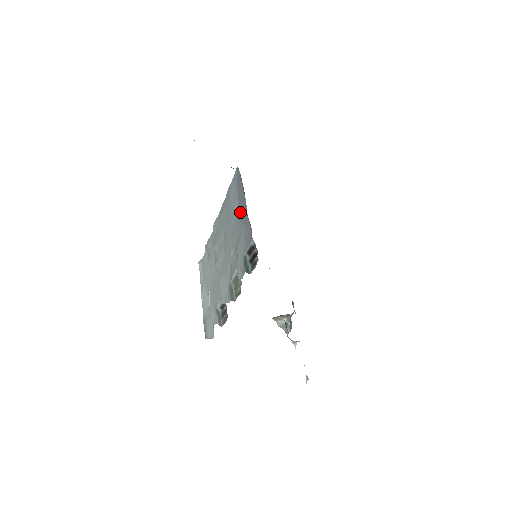
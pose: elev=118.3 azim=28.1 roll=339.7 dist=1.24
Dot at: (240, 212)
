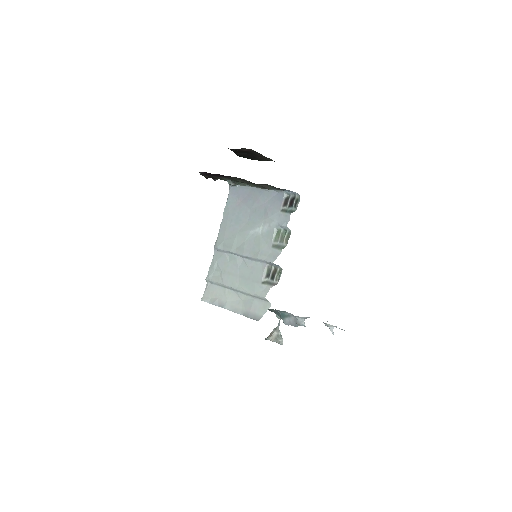
Dot at: (254, 203)
